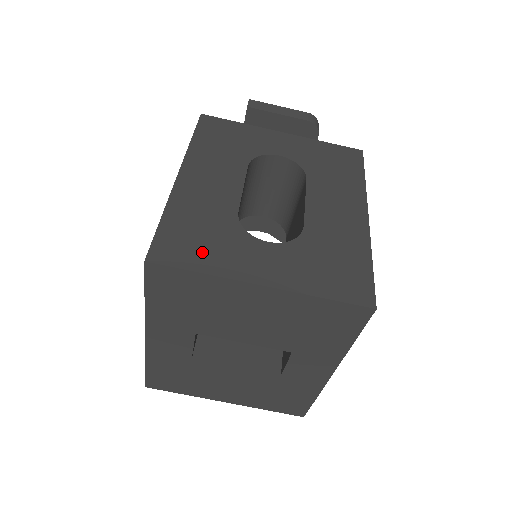
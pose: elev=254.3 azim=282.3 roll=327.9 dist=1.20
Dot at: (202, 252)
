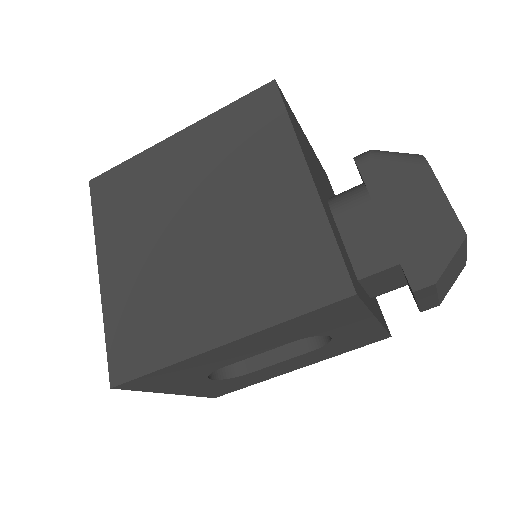
Dot at: (159, 384)
